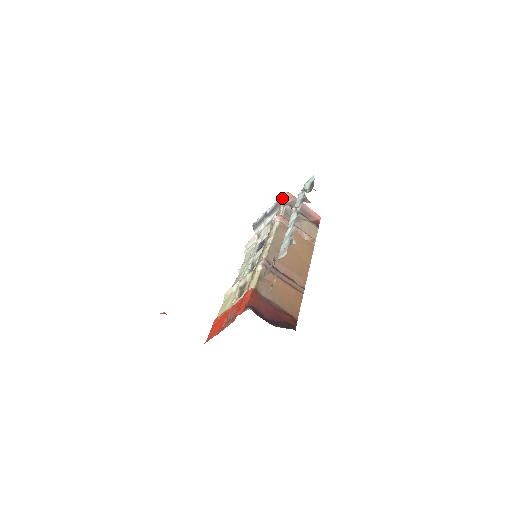
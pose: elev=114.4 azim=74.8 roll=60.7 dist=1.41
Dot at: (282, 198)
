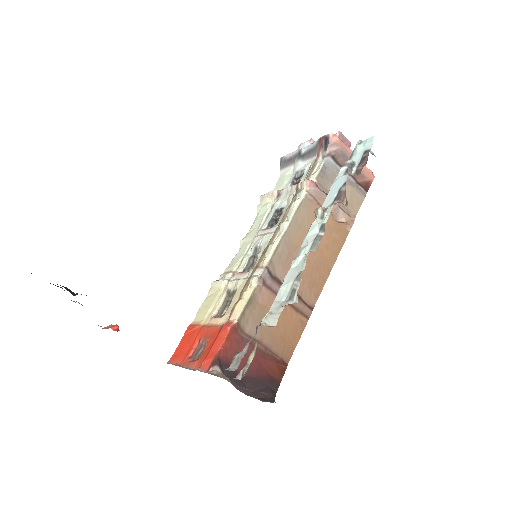
Dot at: (324, 142)
